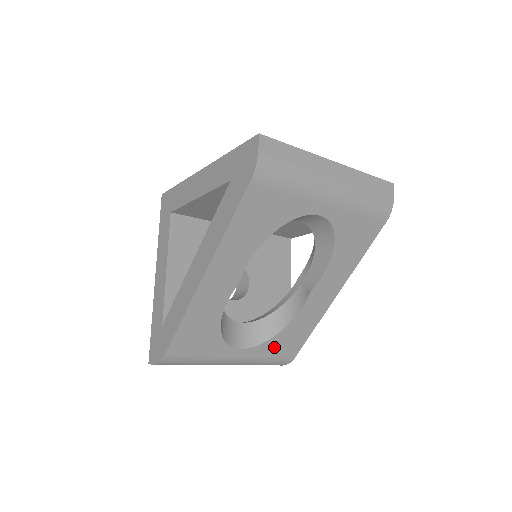
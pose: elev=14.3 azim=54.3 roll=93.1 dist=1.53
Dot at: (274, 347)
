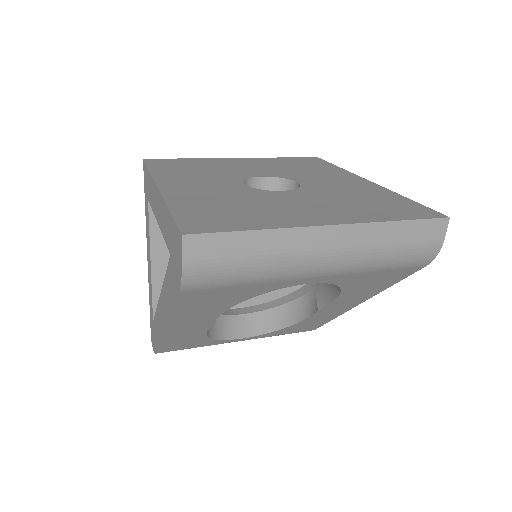
Dot at: (285, 331)
